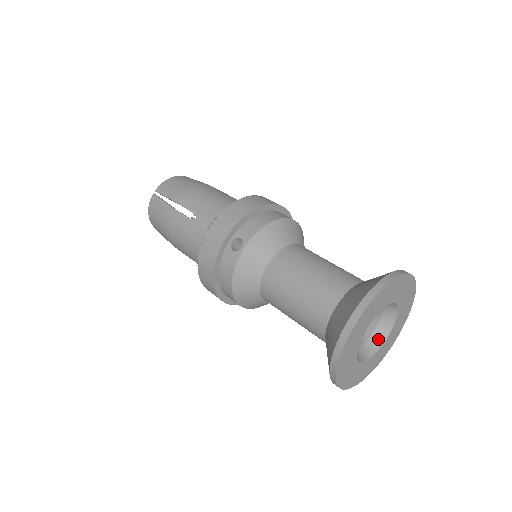
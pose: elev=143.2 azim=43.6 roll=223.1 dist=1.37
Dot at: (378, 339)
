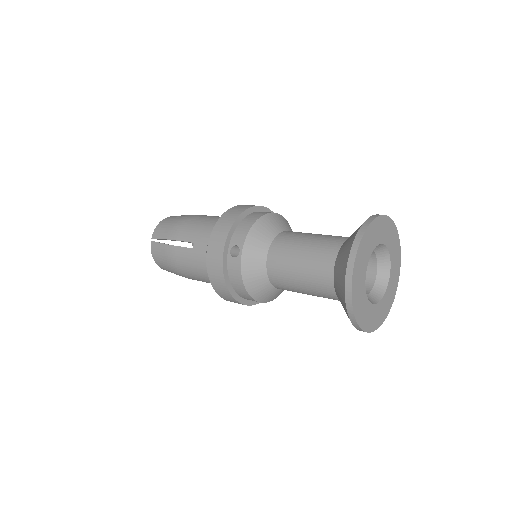
Dot at: (382, 280)
